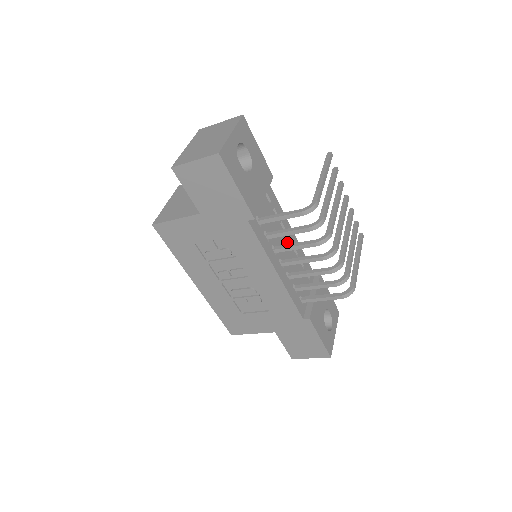
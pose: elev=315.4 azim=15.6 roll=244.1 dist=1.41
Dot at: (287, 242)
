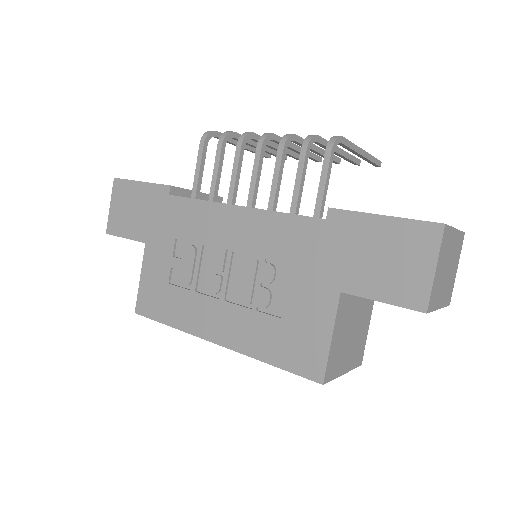
Dot at: occluded
